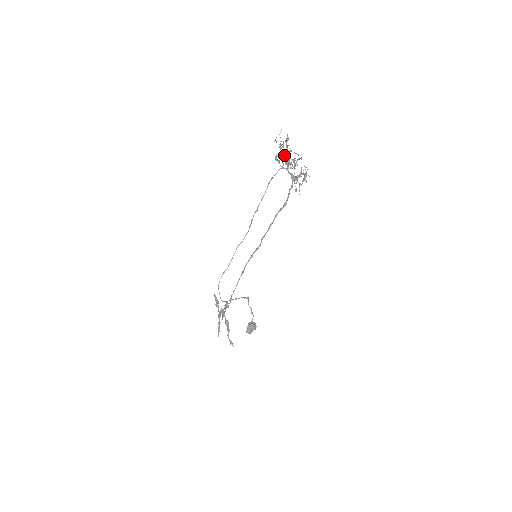
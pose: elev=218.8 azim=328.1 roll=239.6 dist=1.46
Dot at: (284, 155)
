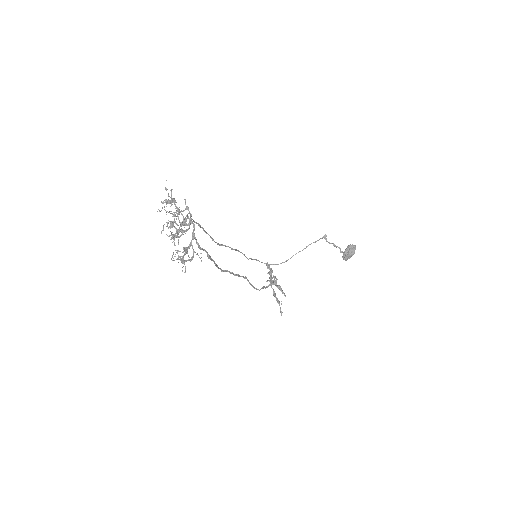
Dot at: (179, 212)
